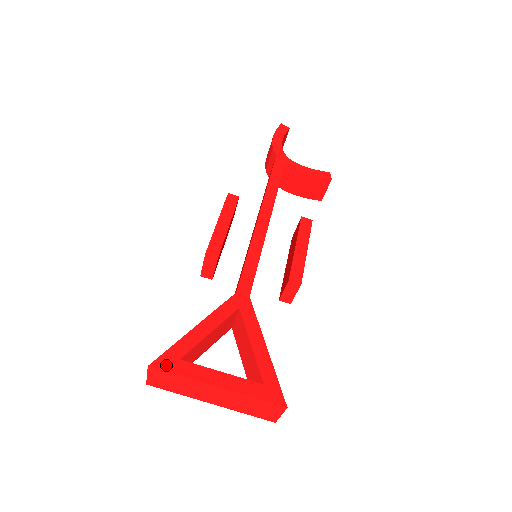
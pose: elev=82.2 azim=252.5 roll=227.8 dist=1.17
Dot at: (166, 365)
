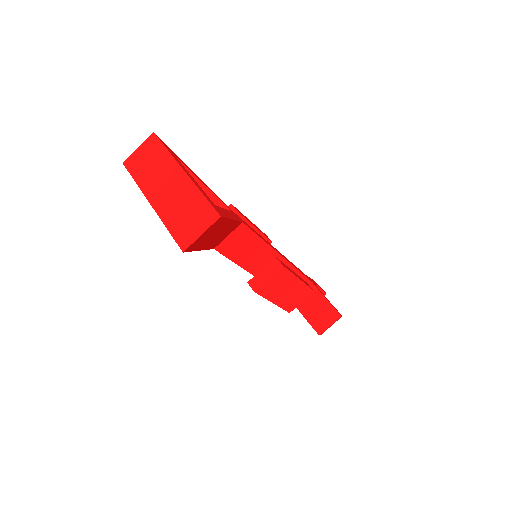
Dot at: (164, 143)
